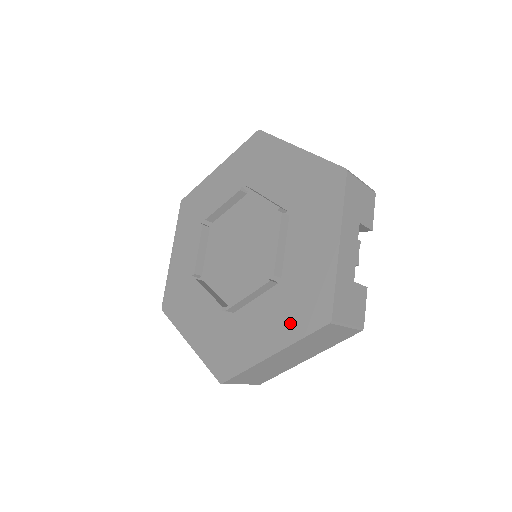
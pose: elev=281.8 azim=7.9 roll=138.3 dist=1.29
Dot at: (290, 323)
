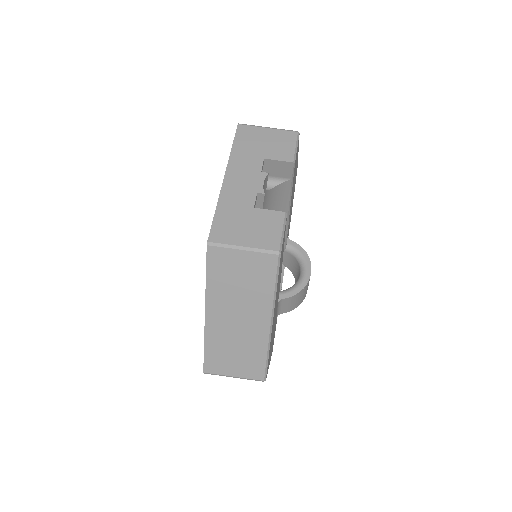
Dot at: occluded
